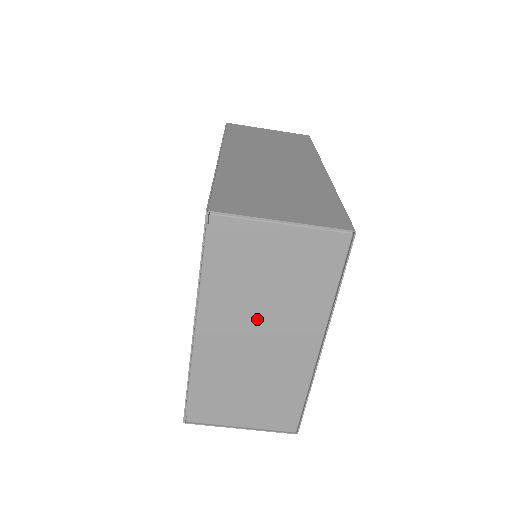
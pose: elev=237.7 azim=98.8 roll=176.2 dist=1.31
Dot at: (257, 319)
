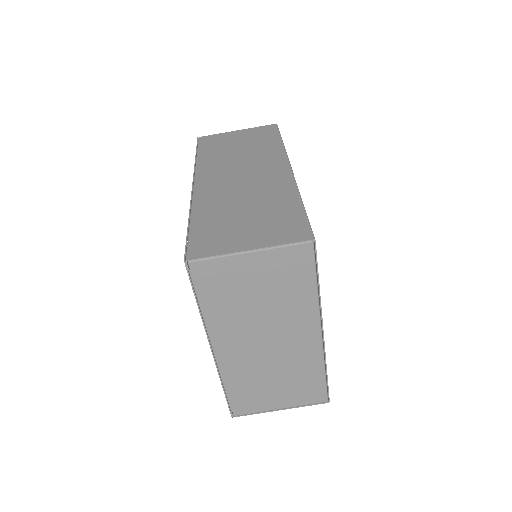
Dot at: (259, 327)
